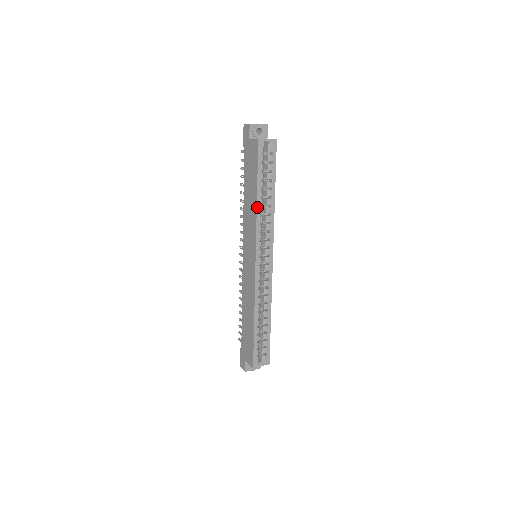
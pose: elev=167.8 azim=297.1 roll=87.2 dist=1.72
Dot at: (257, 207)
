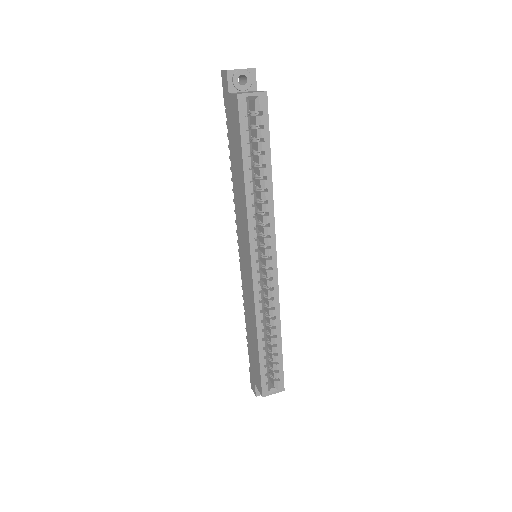
Dot at: (246, 194)
